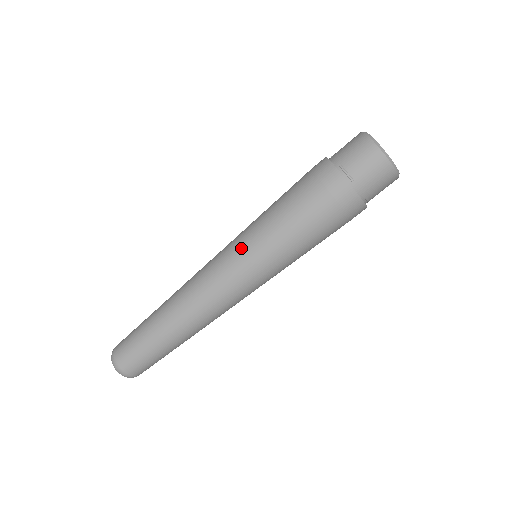
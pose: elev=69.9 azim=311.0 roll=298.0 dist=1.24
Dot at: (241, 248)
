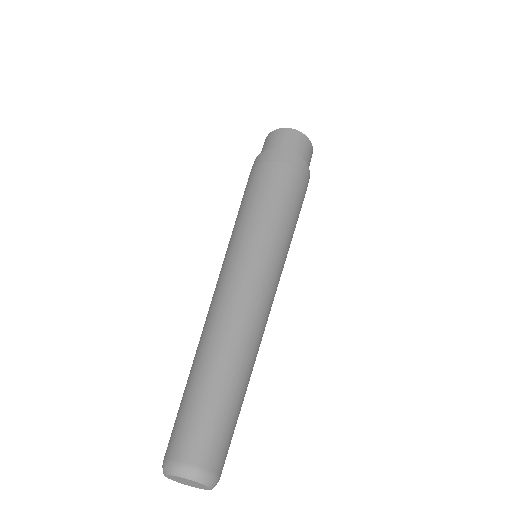
Dot at: occluded
